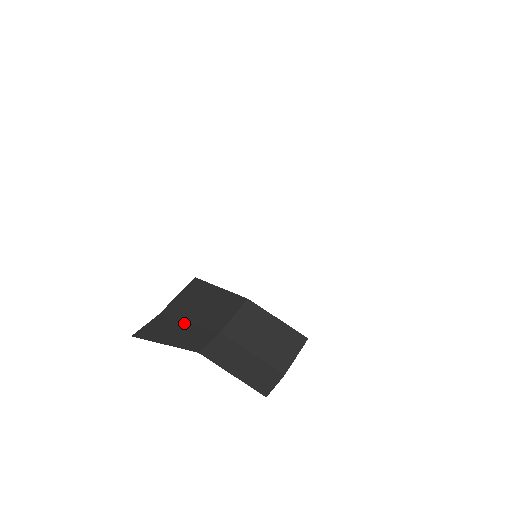
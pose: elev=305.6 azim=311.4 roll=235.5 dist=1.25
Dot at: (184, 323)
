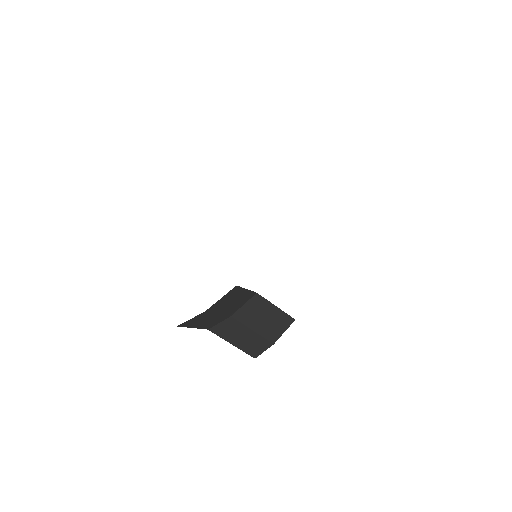
Dot at: (215, 314)
